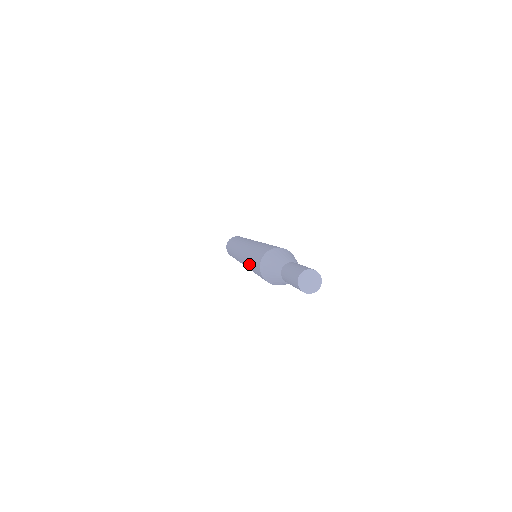
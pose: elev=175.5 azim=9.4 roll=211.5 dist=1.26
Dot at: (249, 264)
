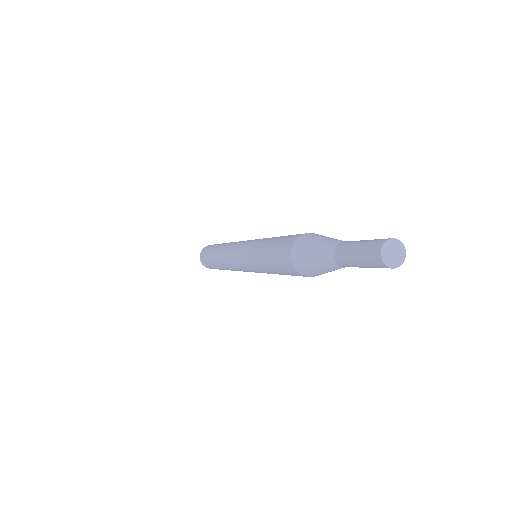
Dot at: (262, 247)
